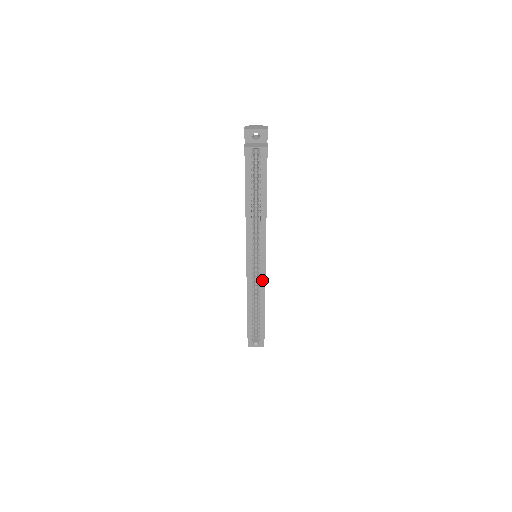
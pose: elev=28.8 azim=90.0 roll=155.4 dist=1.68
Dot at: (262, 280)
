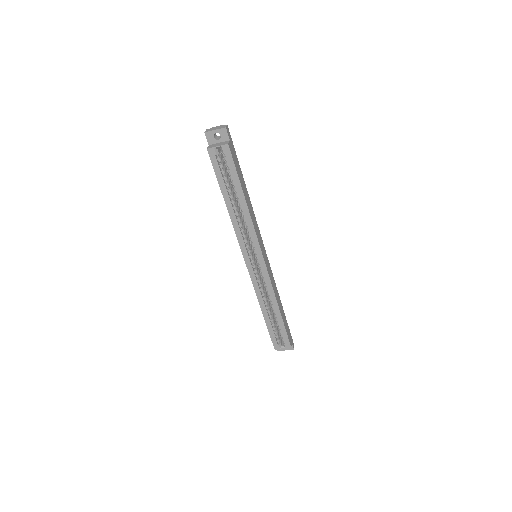
Dot at: (267, 279)
